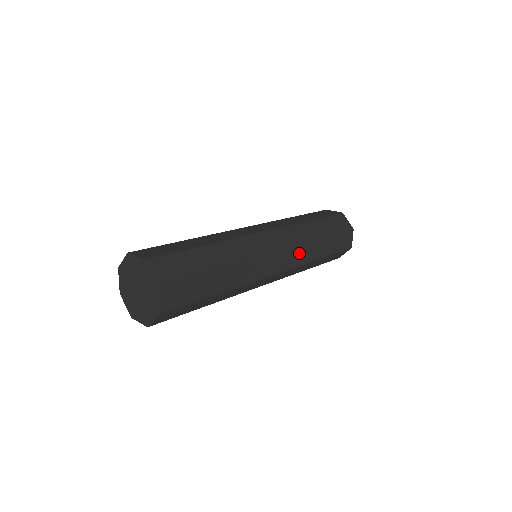
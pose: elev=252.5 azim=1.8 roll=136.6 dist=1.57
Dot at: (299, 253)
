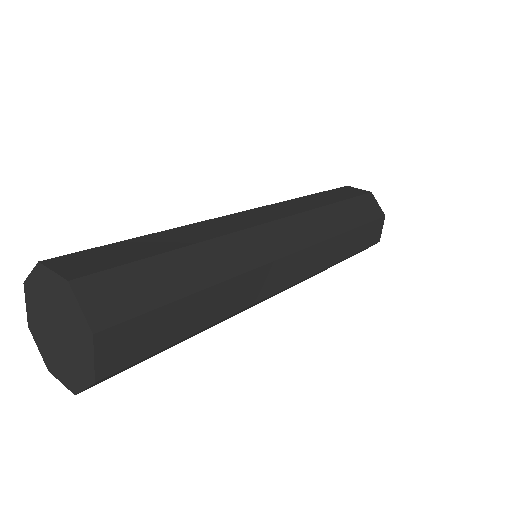
Dot at: (311, 223)
